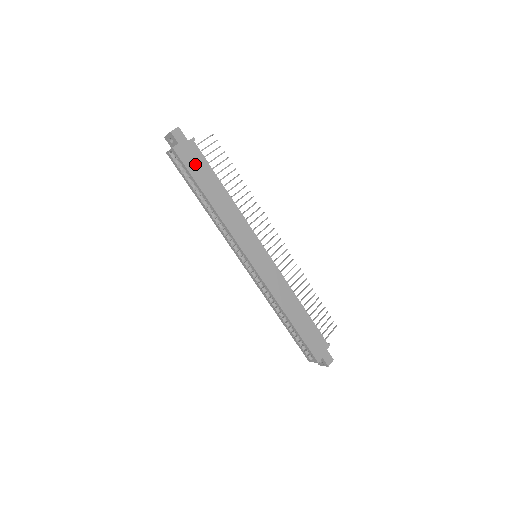
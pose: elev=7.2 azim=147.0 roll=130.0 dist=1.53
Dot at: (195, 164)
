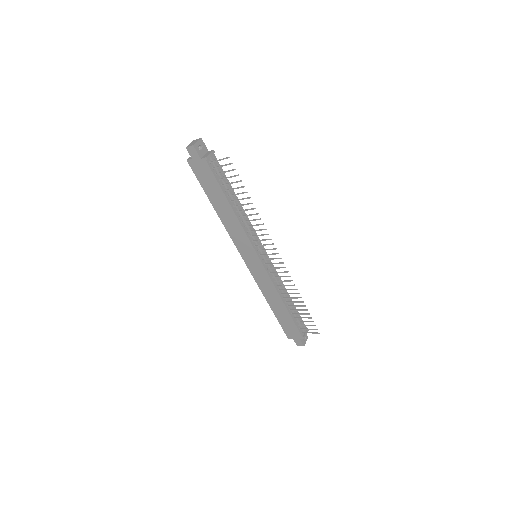
Dot at: (205, 178)
